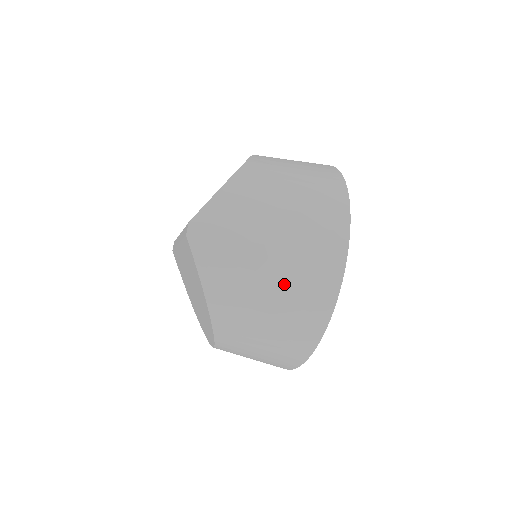
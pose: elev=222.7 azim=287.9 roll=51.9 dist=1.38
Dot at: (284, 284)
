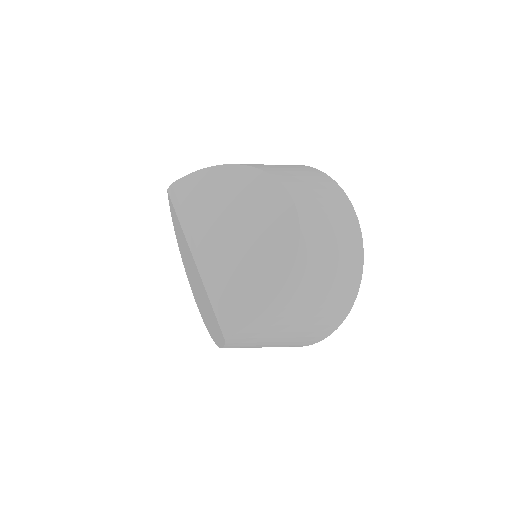
Dot at: (279, 346)
